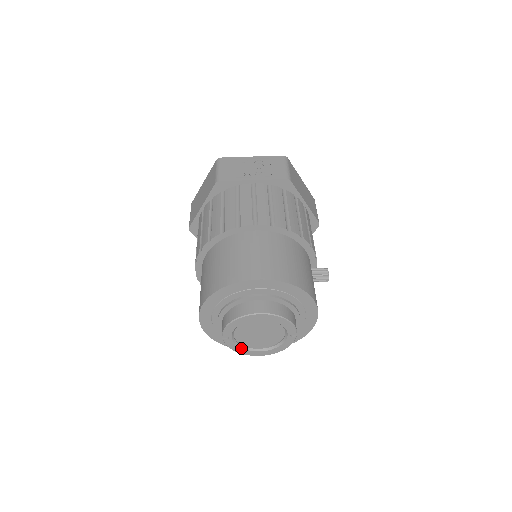
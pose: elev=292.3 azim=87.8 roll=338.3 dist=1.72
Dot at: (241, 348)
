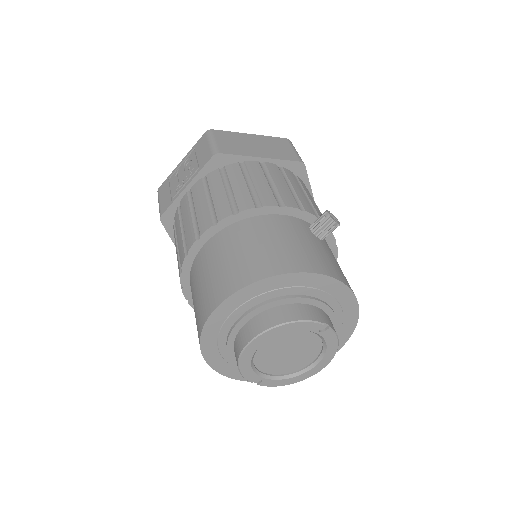
Dot at: (290, 378)
